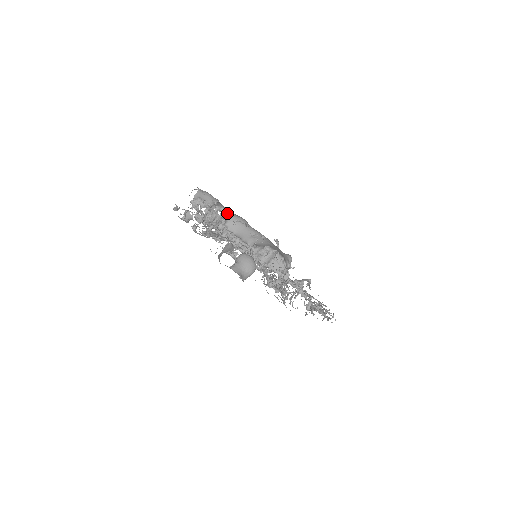
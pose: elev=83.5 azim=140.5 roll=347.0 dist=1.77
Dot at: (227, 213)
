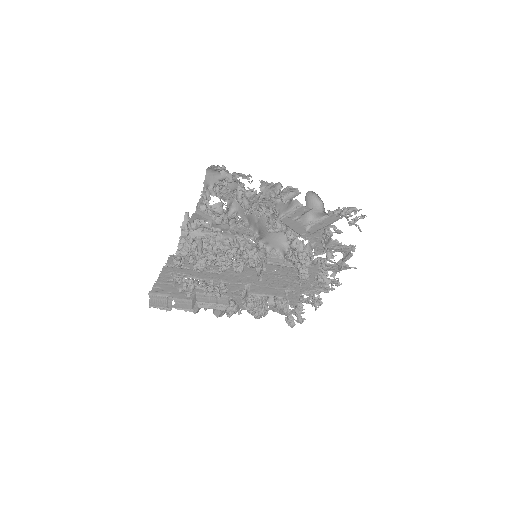
Dot at: (232, 200)
